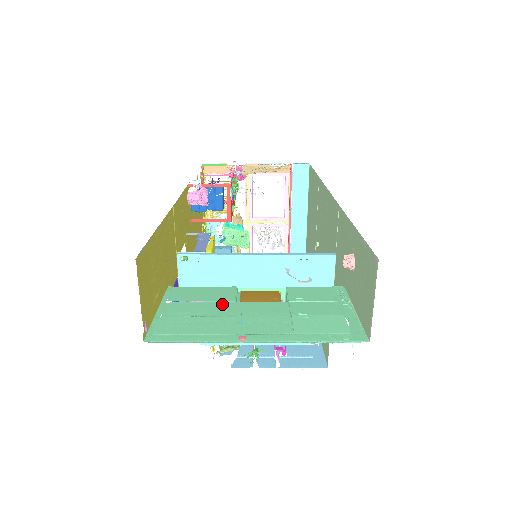
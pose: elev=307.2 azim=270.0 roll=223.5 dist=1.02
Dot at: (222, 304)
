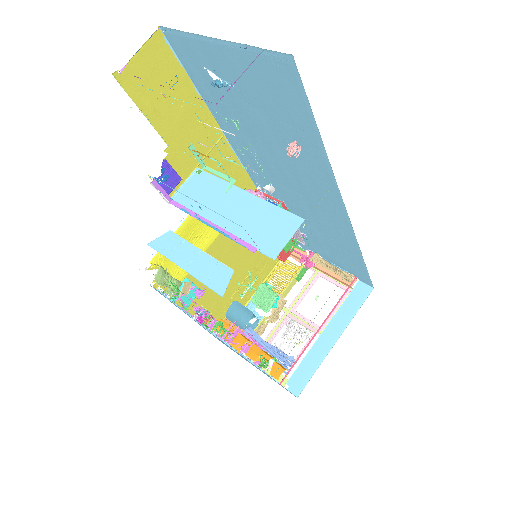
Dot at: occluded
